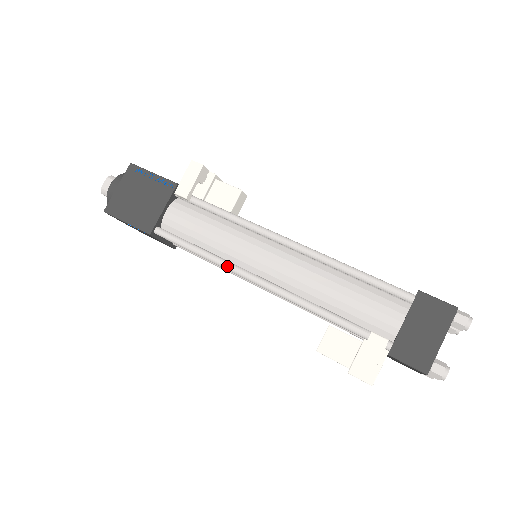
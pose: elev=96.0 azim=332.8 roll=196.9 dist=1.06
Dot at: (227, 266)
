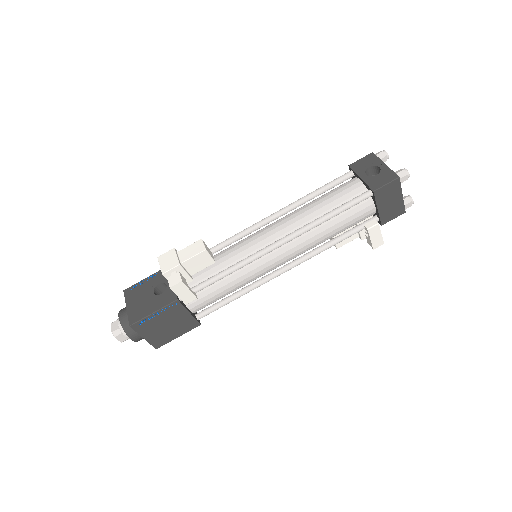
Dot at: occluded
